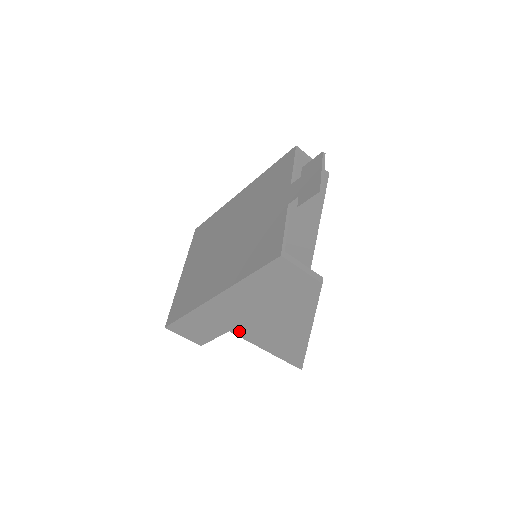
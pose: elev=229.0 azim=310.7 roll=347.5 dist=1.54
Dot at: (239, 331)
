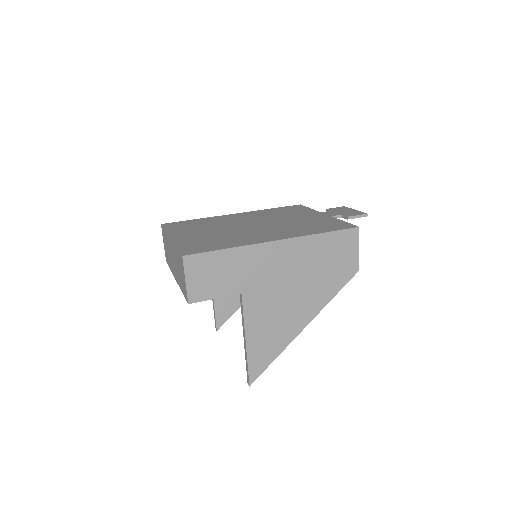
Dot at: (250, 298)
